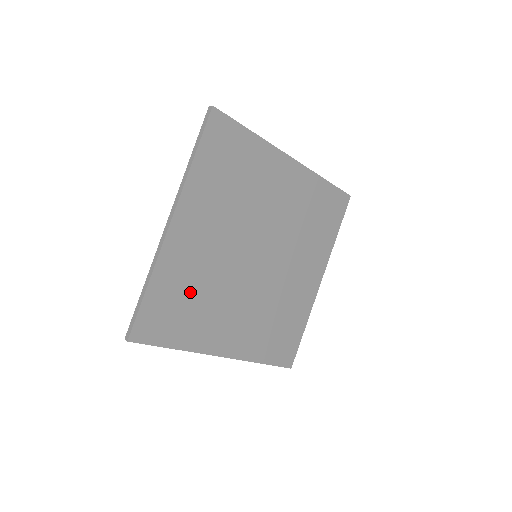
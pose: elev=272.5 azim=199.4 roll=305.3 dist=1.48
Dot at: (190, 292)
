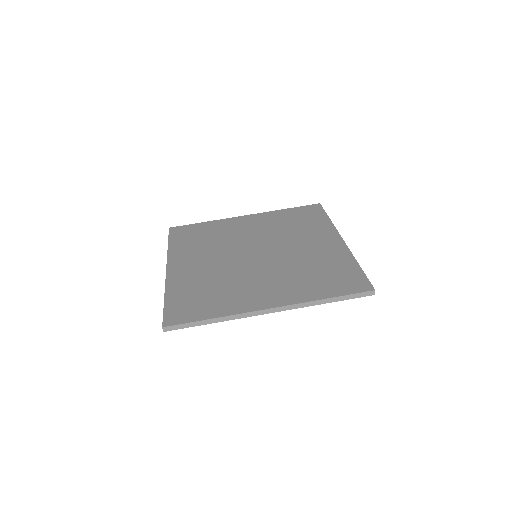
Dot at: (205, 288)
